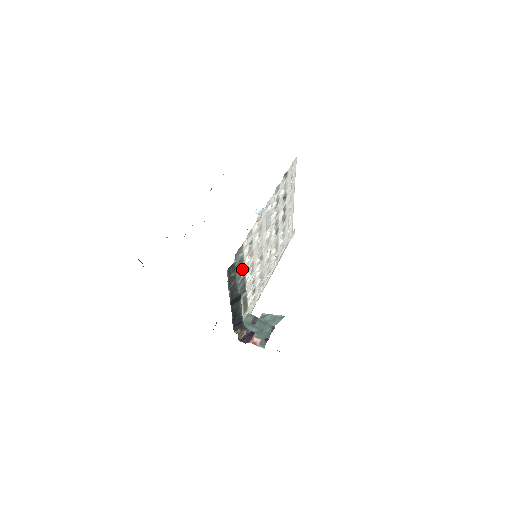
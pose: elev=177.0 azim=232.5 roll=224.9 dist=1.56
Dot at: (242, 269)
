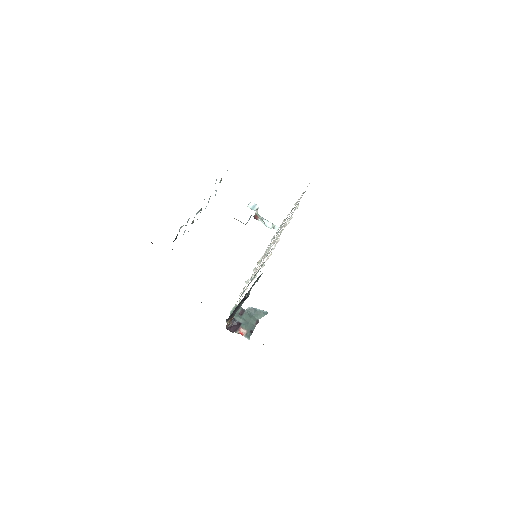
Dot at: occluded
